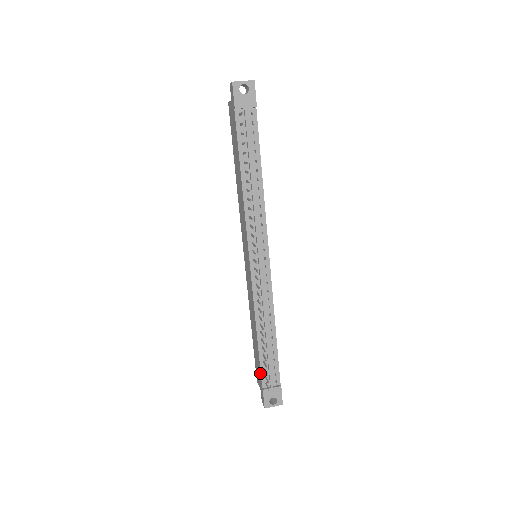
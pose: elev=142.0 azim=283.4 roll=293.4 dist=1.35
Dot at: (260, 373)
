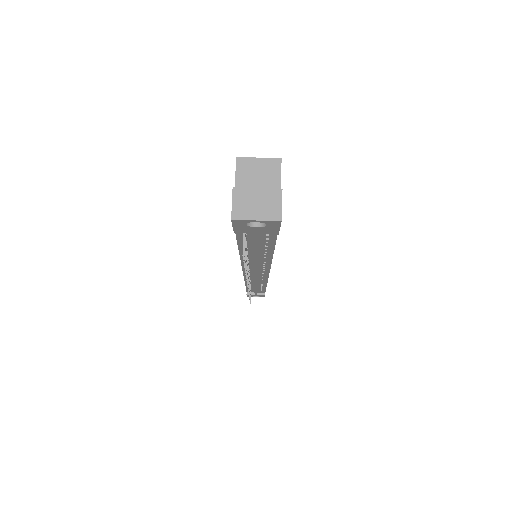
Dot at: occluded
